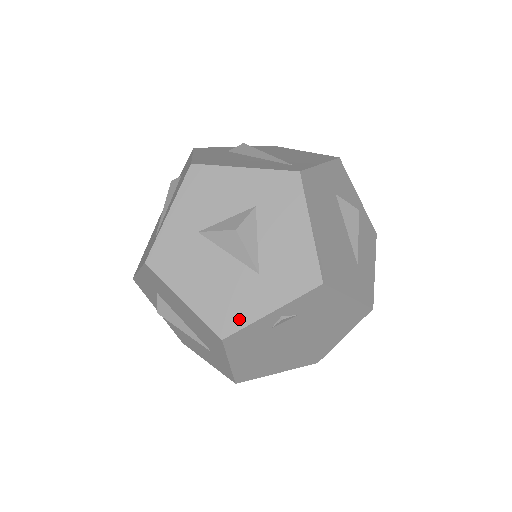
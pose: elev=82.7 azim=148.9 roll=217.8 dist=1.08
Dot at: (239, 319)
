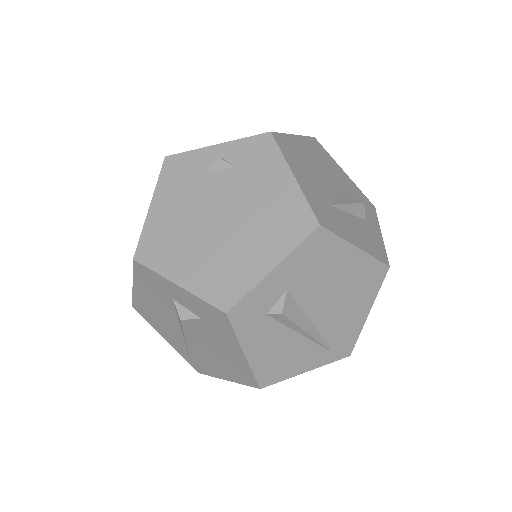
Dot at: occluded
